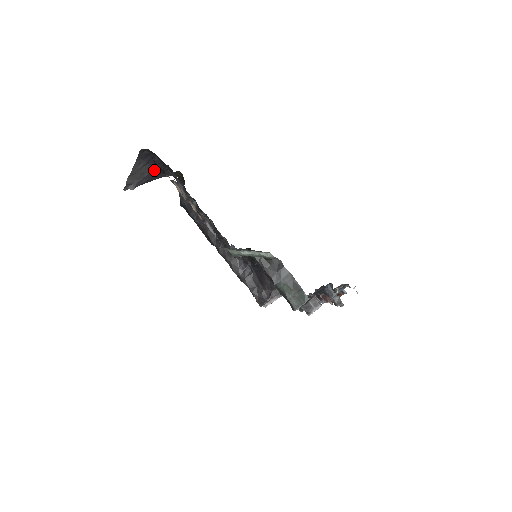
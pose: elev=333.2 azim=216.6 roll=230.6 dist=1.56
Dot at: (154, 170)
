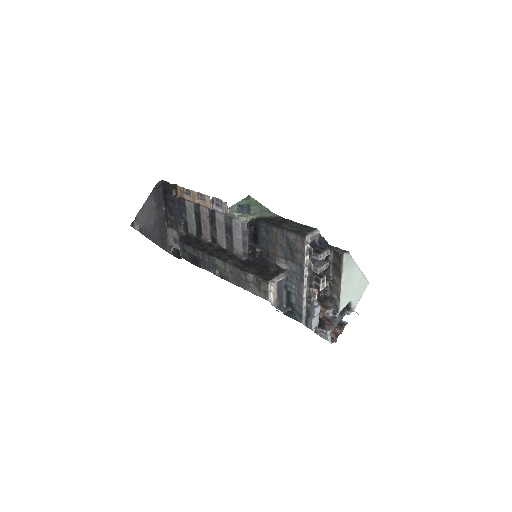
Dot at: (157, 225)
